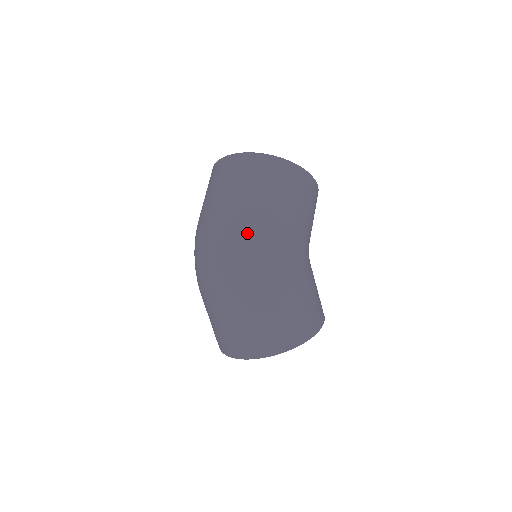
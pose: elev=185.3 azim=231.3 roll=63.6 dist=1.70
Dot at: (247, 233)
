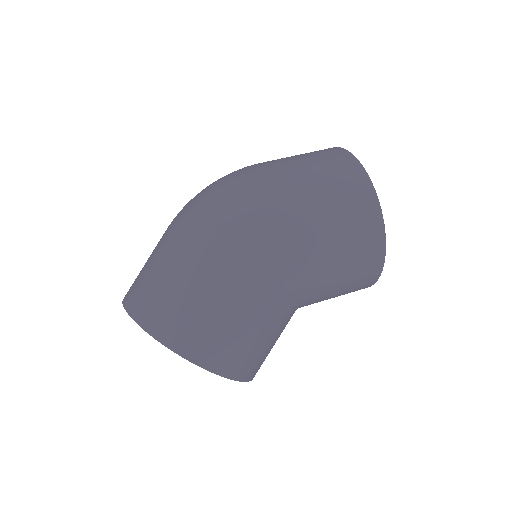
Dot at: (249, 187)
